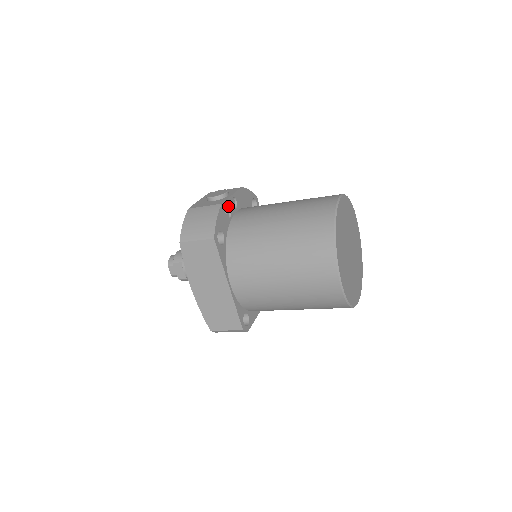
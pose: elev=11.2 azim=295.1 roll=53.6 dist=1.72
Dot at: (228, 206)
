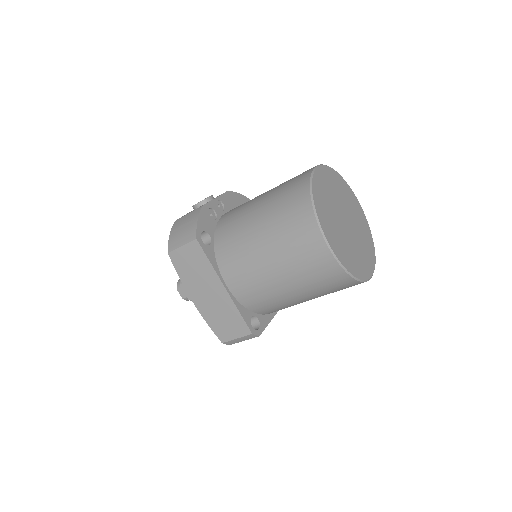
Dot at: (212, 208)
